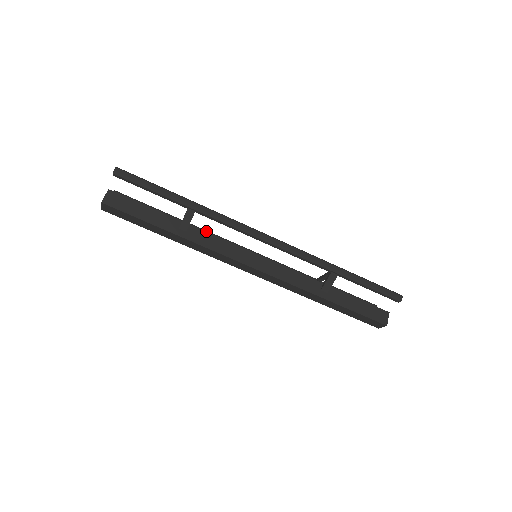
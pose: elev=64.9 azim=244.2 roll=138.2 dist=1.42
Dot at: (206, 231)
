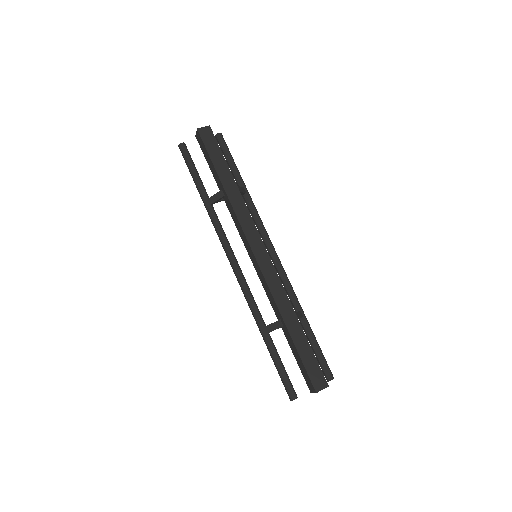
Dot at: occluded
